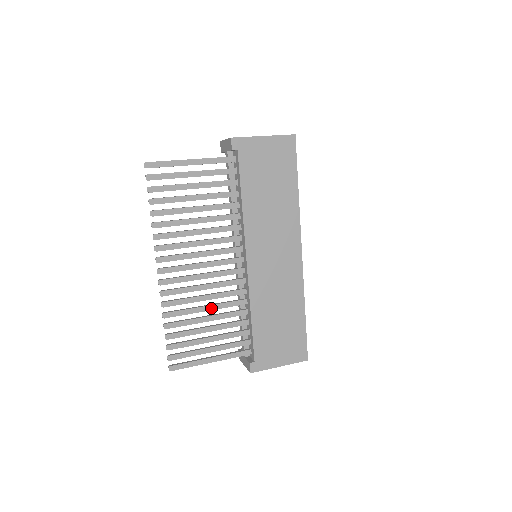
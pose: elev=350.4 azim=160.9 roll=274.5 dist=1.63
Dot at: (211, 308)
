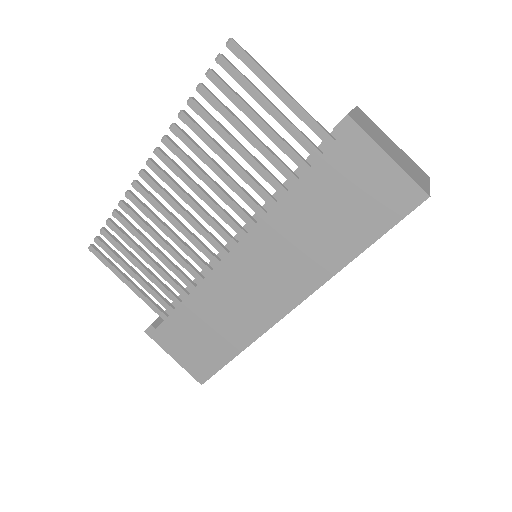
Dot at: (165, 246)
